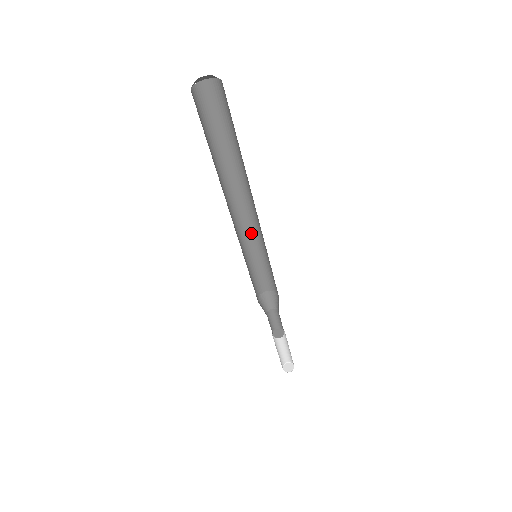
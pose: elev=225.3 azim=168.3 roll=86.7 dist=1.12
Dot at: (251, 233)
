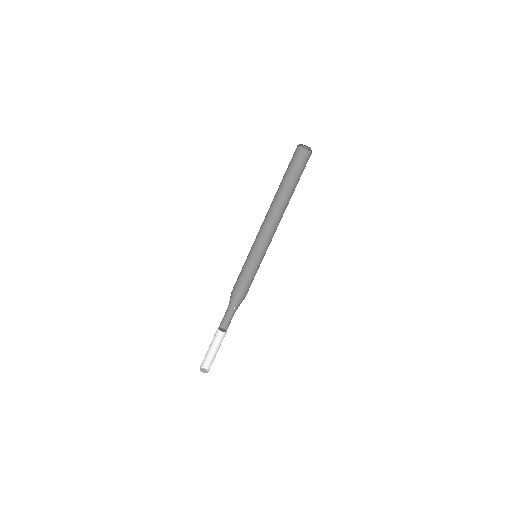
Dot at: (261, 242)
